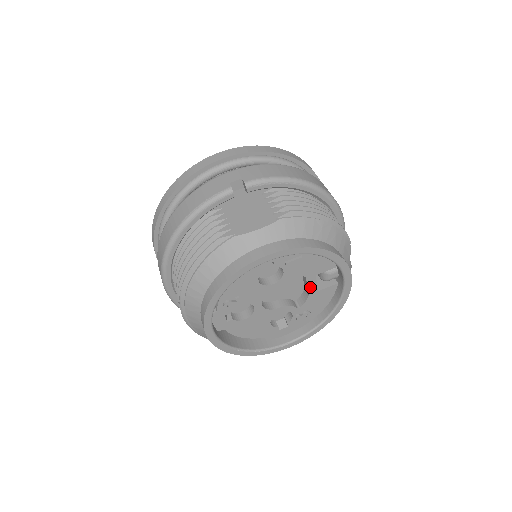
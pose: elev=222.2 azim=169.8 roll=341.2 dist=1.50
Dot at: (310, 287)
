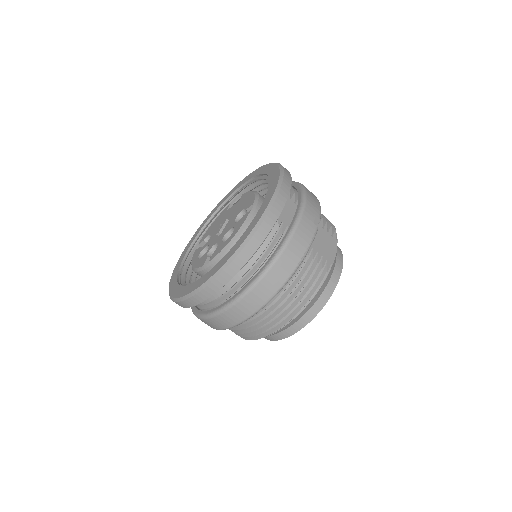
Dot at: occluded
